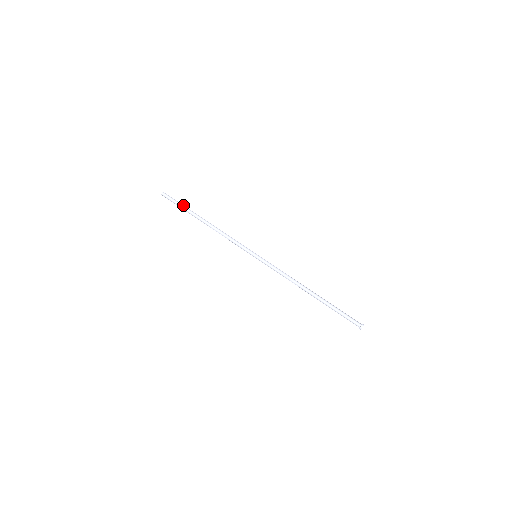
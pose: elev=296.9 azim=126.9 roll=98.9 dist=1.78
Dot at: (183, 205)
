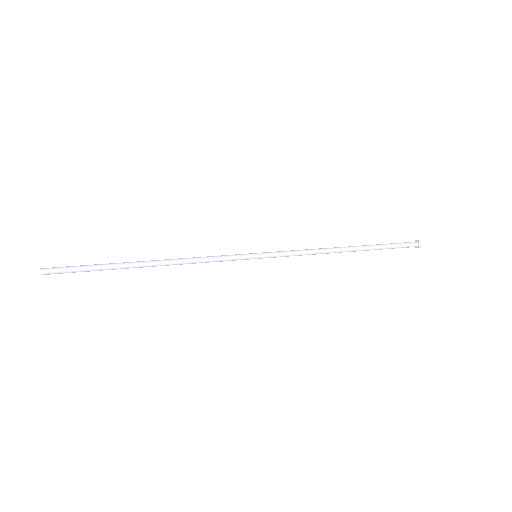
Dot at: (94, 264)
